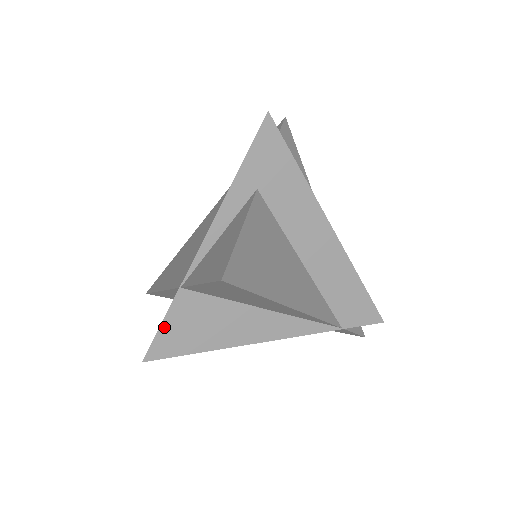
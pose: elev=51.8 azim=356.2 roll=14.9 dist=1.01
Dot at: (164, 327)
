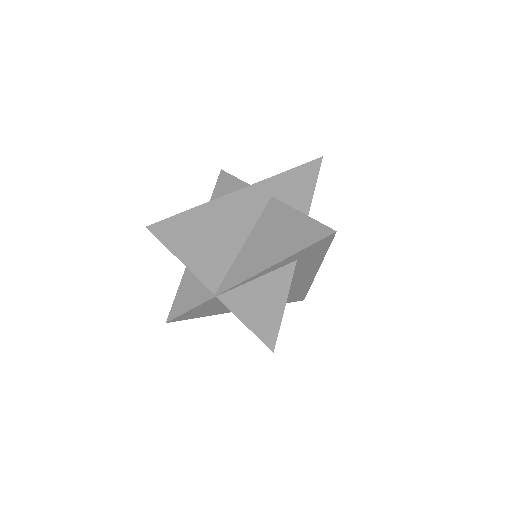
Dot at: (191, 310)
